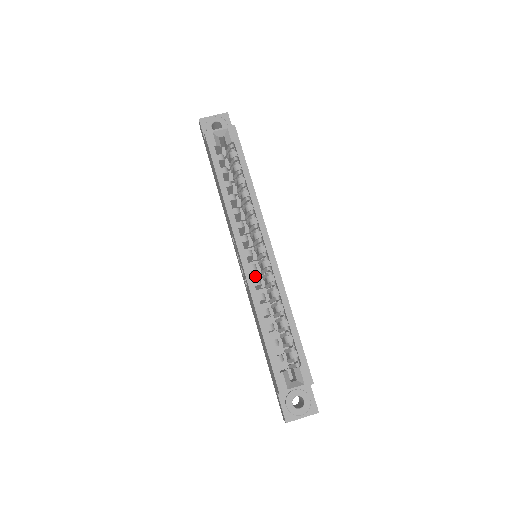
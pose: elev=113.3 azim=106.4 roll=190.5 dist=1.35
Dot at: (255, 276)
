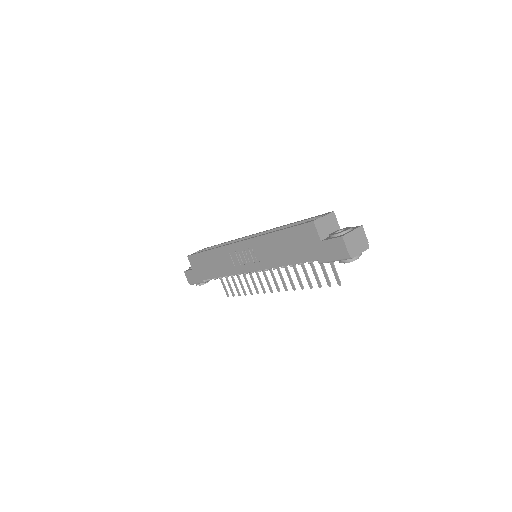
Dot at: occluded
